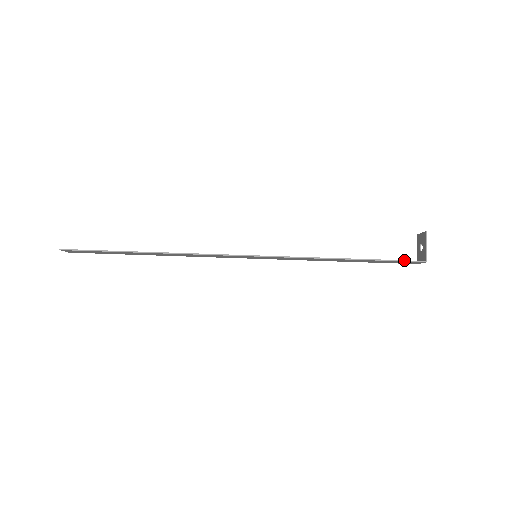
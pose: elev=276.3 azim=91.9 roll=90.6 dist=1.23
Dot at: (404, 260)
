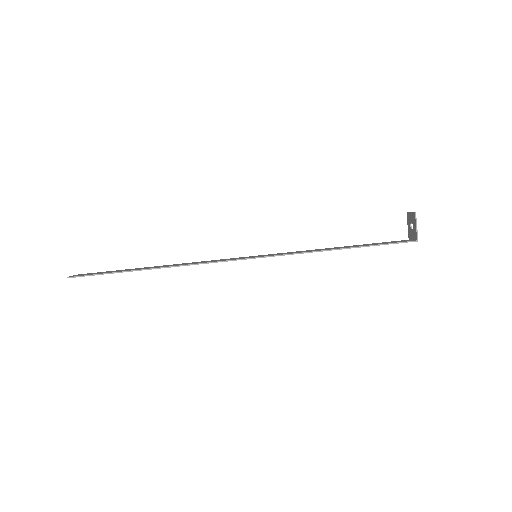
Dot at: (397, 242)
